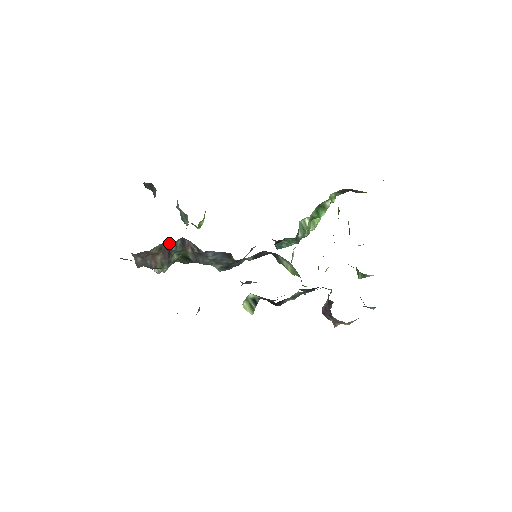
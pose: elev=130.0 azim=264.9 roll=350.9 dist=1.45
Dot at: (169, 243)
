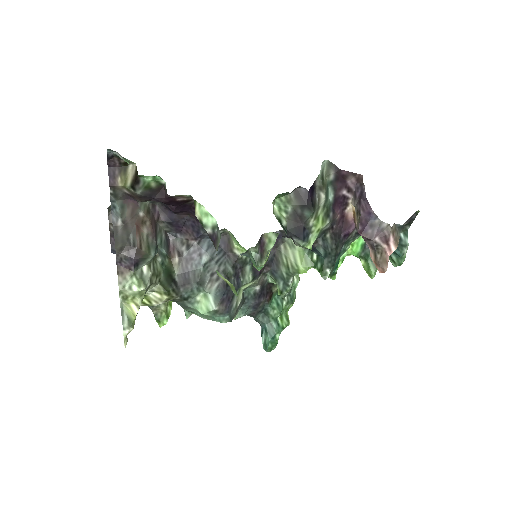
Dot at: (156, 215)
